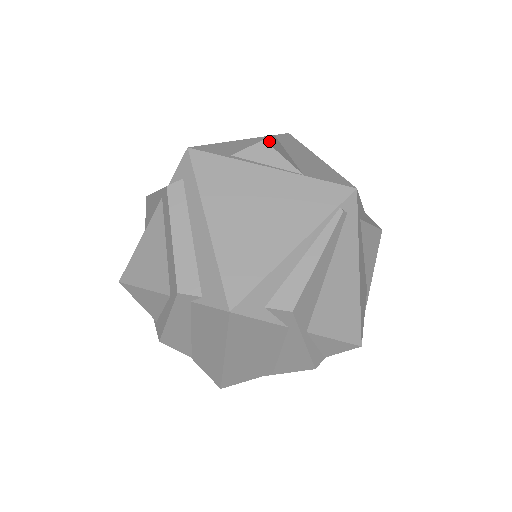
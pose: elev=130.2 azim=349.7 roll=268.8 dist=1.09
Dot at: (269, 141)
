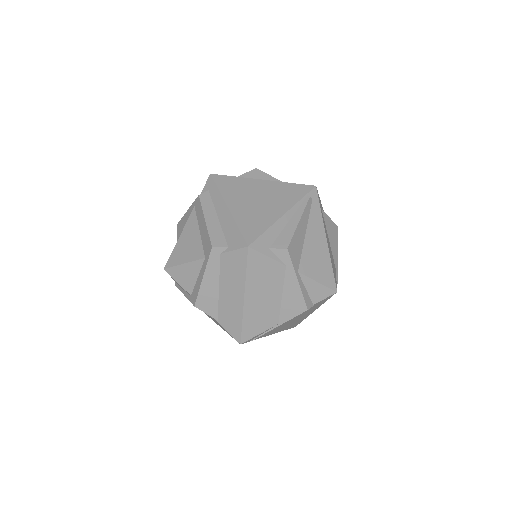
Dot at: occluded
